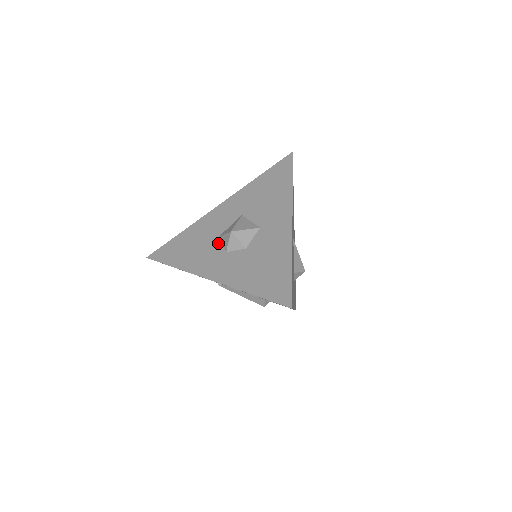
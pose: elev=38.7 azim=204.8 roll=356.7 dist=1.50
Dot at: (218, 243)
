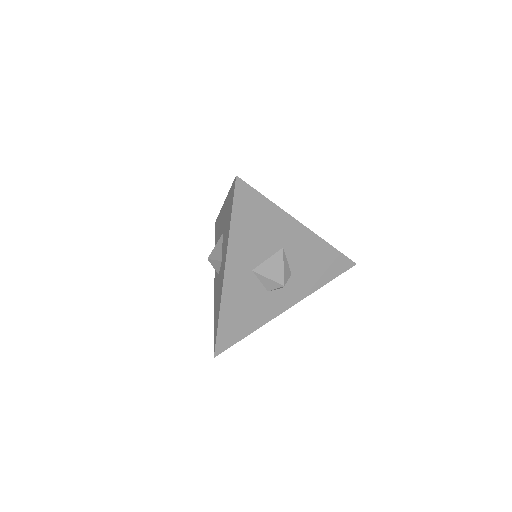
Dot at: occluded
